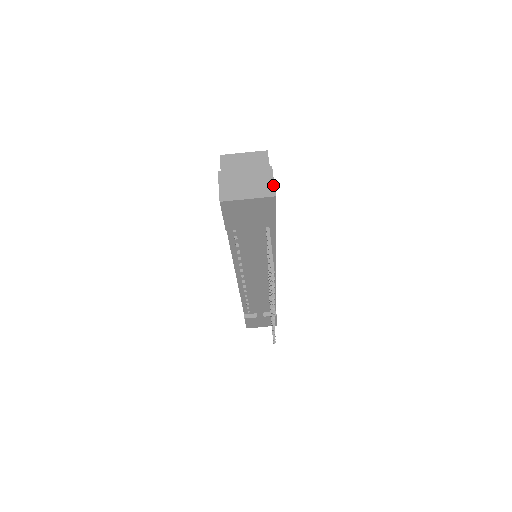
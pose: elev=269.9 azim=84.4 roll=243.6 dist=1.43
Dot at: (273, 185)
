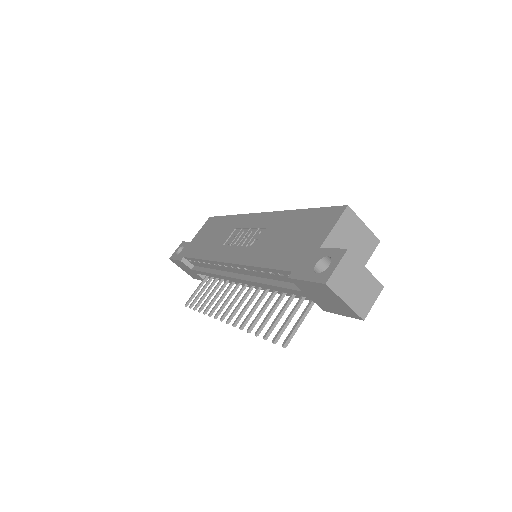
Dot at: (371, 307)
